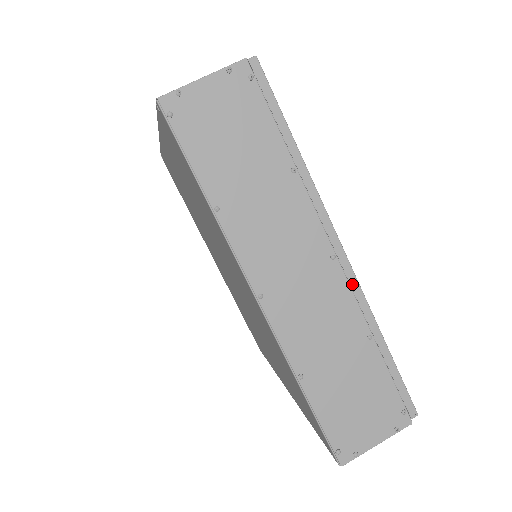
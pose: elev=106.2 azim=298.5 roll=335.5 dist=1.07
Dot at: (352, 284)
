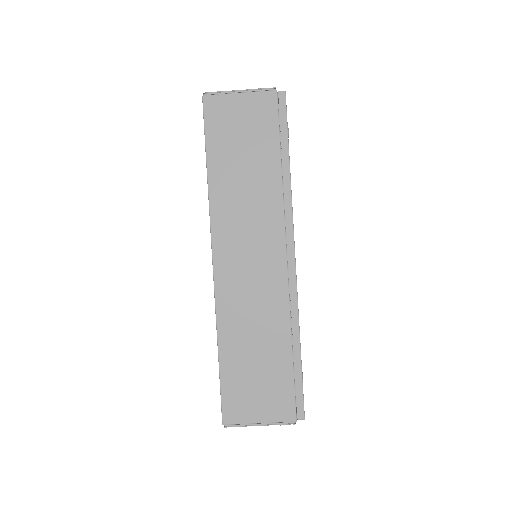
Dot at: occluded
